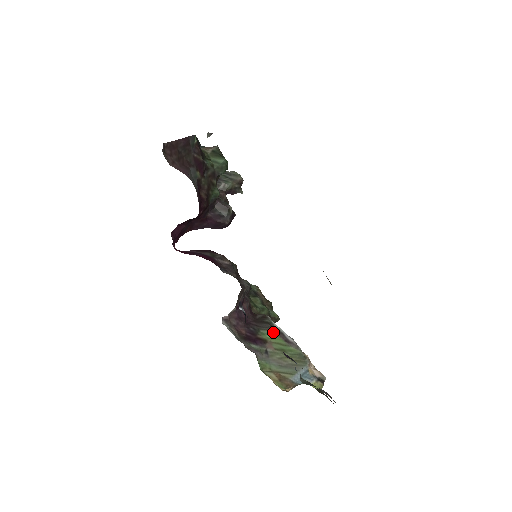
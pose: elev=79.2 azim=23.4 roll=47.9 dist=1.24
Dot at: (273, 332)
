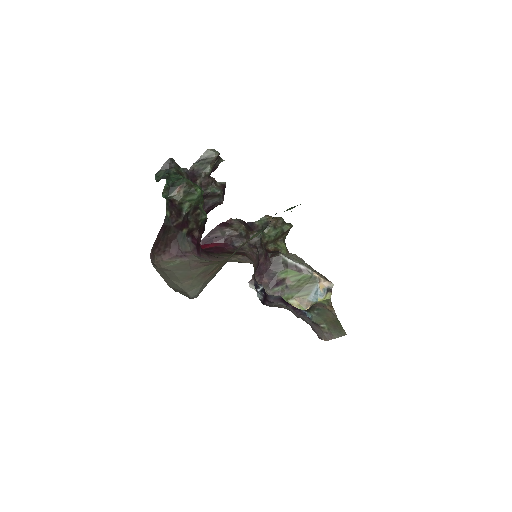
Dot at: (288, 269)
